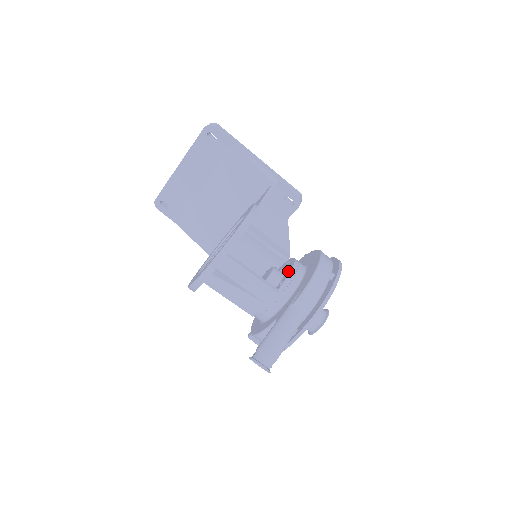
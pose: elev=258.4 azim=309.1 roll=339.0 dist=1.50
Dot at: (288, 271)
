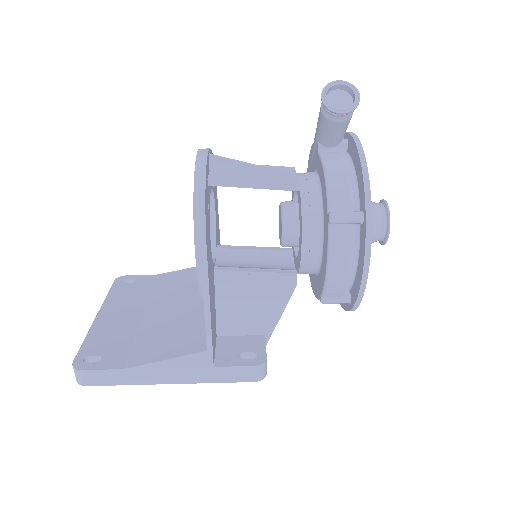
Dot at: (292, 199)
